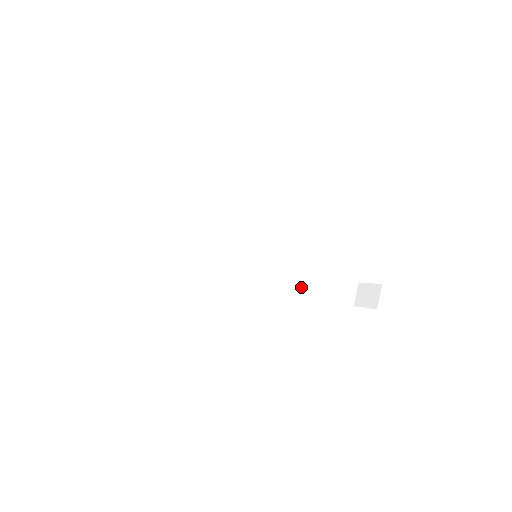
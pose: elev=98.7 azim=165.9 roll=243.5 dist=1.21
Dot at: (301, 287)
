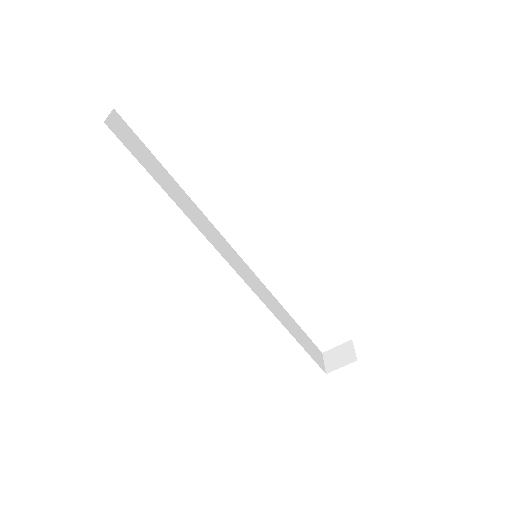
Dot at: (285, 326)
